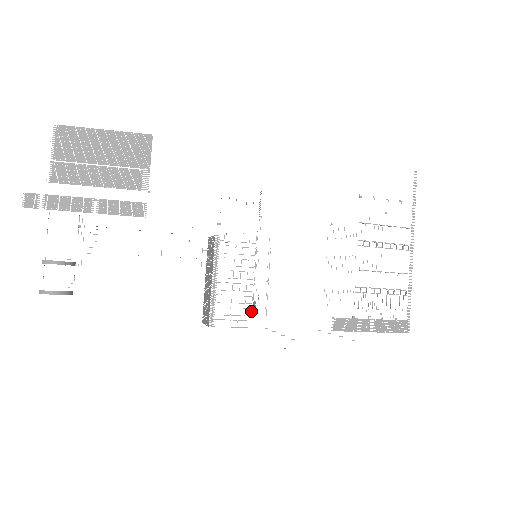
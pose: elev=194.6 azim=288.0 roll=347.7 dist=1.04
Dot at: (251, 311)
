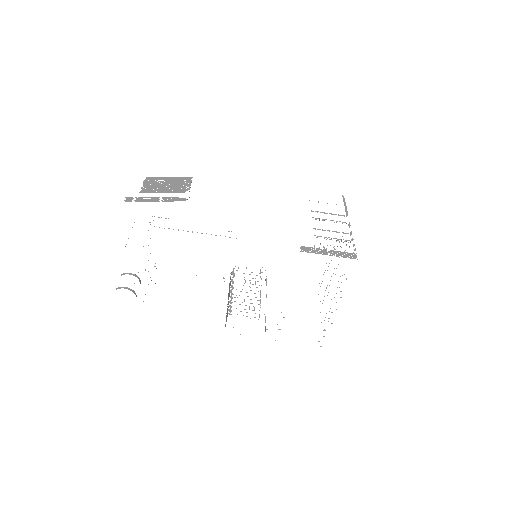
Dot at: occluded
